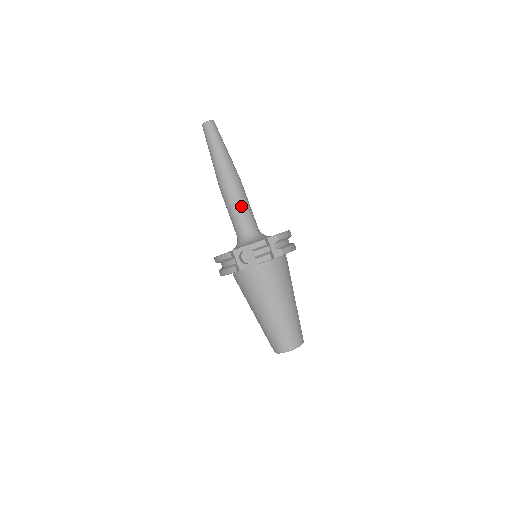
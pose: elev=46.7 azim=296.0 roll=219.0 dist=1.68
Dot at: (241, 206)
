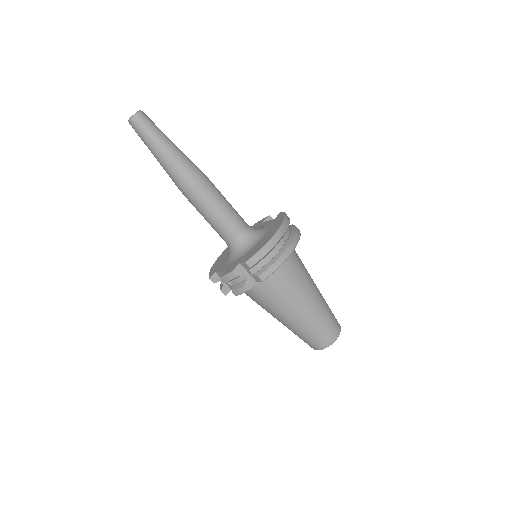
Dot at: (210, 216)
